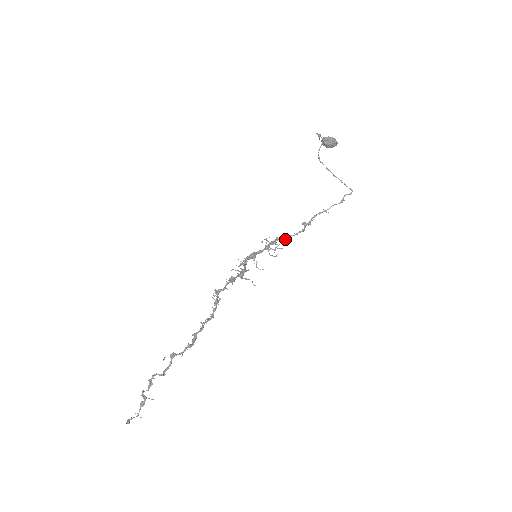
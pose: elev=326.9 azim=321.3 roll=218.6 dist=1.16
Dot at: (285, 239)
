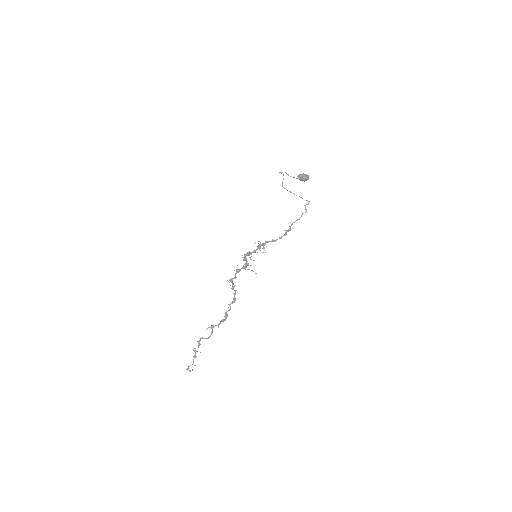
Dot at: occluded
